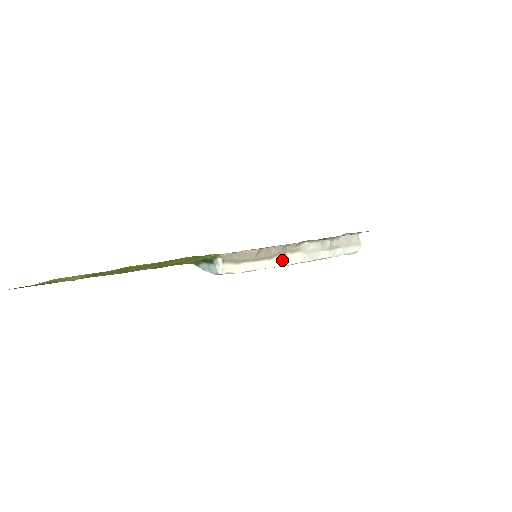
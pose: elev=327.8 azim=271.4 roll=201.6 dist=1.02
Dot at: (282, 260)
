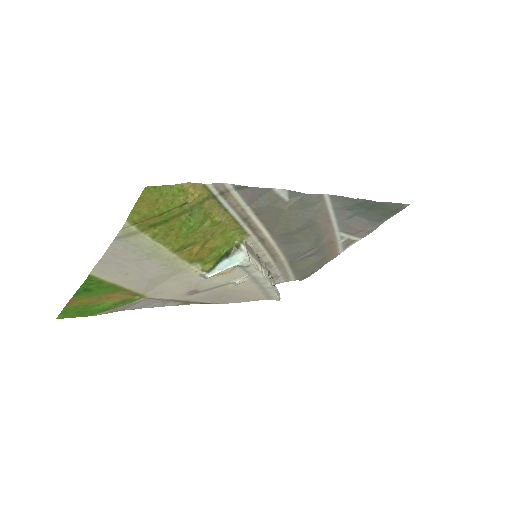
Dot at: (264, 272)
